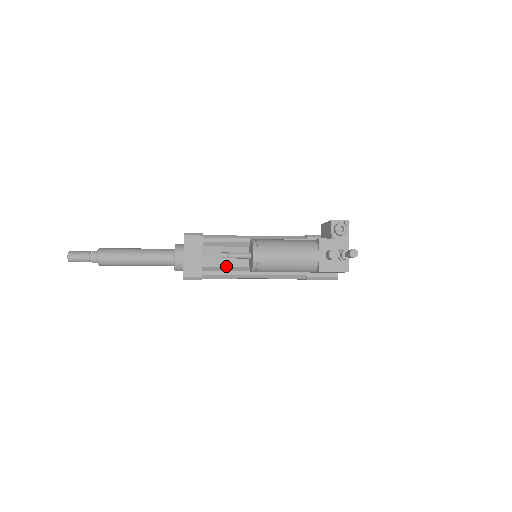
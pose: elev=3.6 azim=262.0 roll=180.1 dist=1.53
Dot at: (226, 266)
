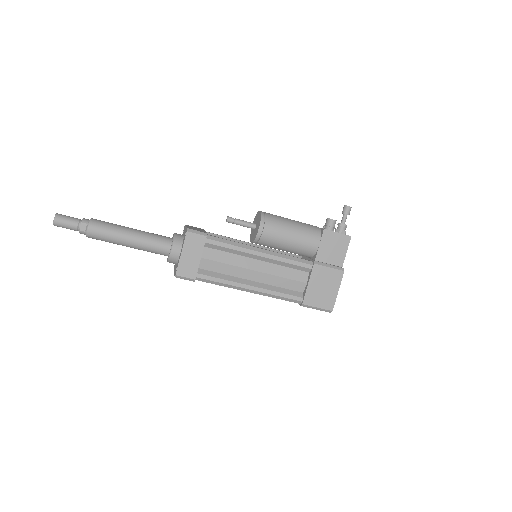
Dot at: occluded
